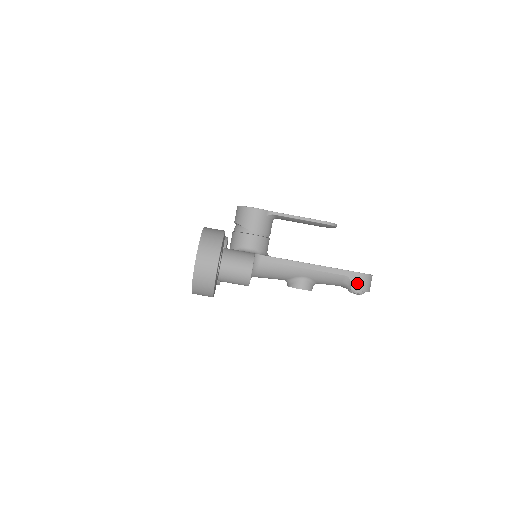
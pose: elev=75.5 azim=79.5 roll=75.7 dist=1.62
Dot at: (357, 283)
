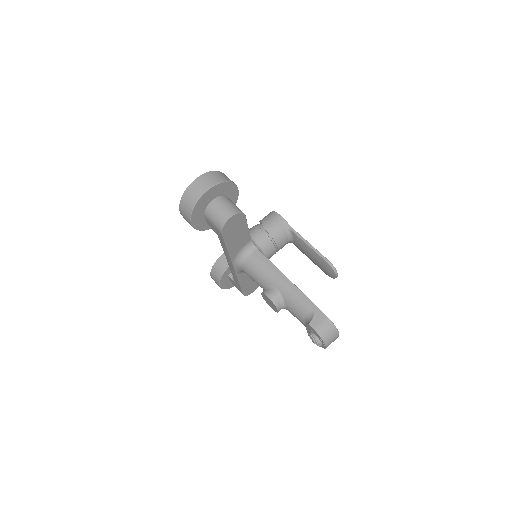
Dot at: (318, 322)
